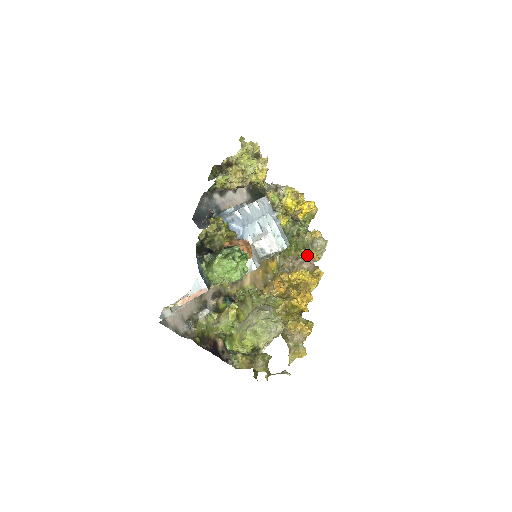
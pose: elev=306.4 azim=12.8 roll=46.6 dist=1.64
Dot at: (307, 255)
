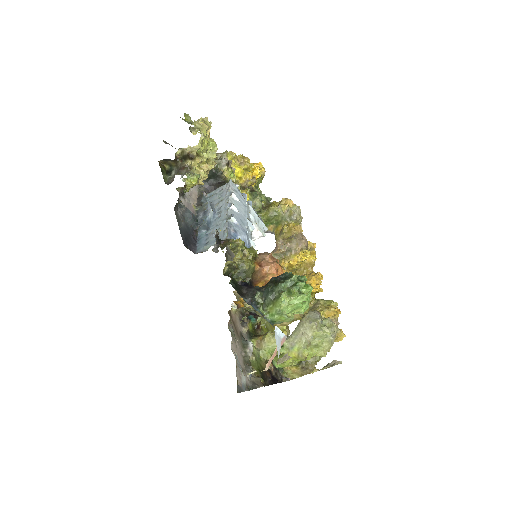
Dot at: (295, 232)
